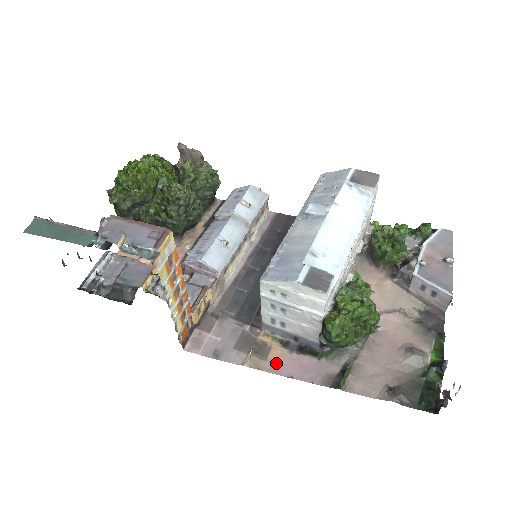
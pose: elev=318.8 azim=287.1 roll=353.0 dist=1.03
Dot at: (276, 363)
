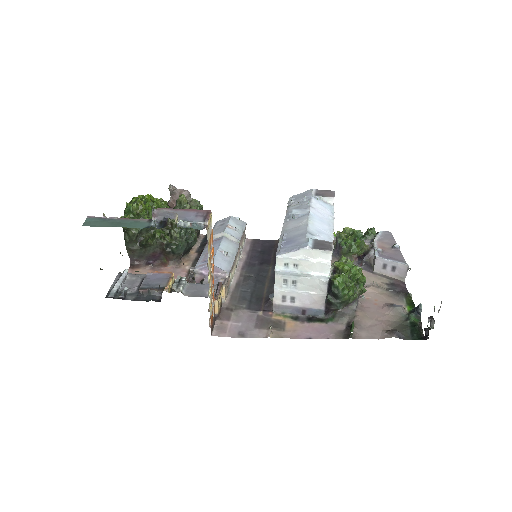
Dot at: (294, 331)
